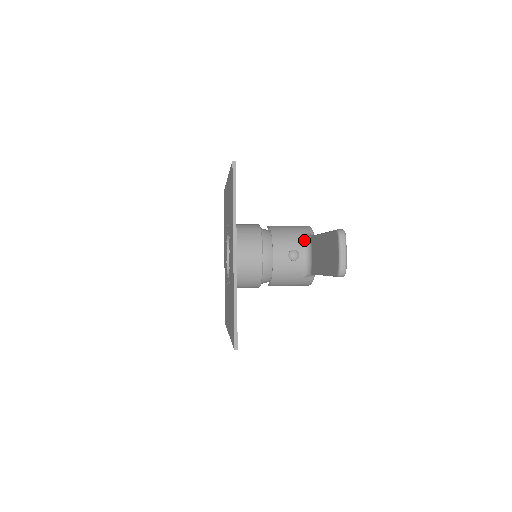
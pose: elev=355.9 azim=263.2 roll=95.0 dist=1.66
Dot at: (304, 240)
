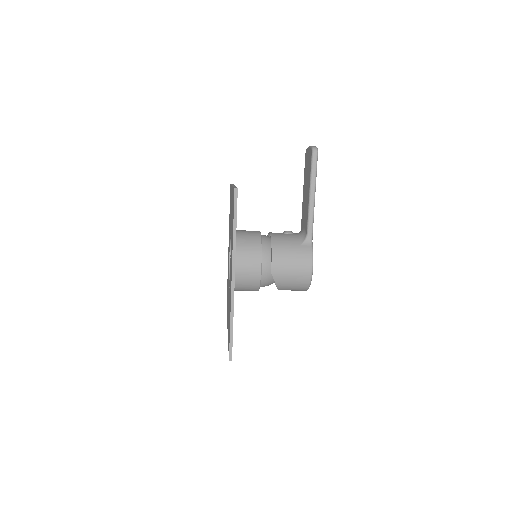
Dot at: occluded
